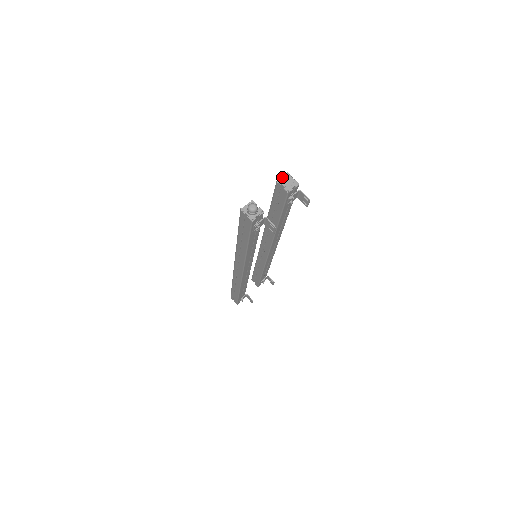
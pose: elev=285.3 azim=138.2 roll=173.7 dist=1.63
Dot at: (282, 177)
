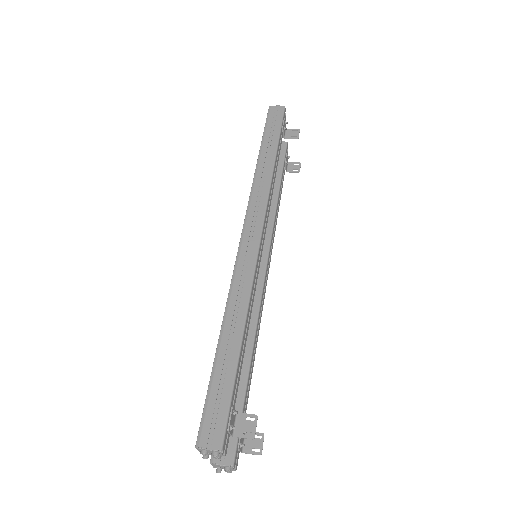
Dot at: occluded
